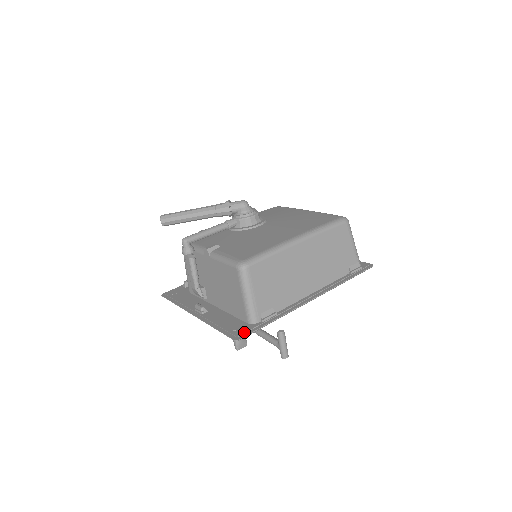
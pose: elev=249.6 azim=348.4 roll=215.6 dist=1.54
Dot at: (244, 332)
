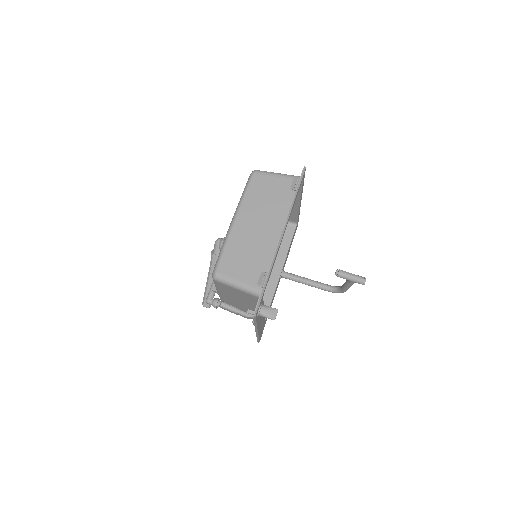
Dot at: (256, 306)
